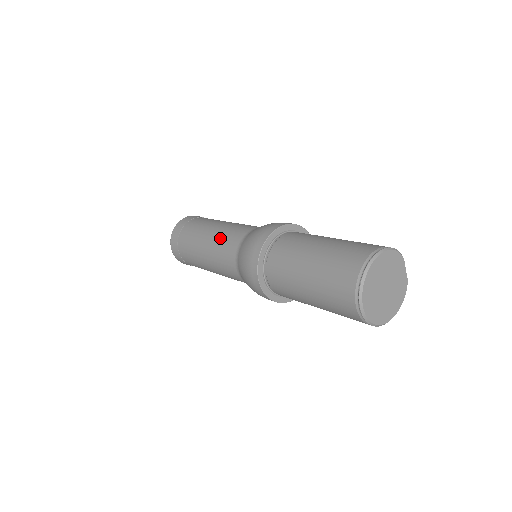
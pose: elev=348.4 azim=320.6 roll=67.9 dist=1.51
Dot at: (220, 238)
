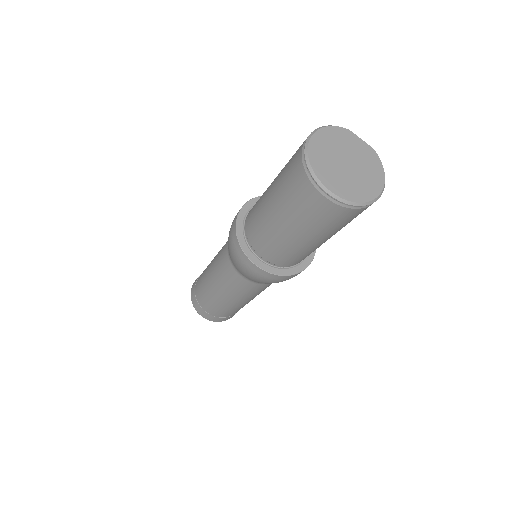
Dot at: (216, 264)
